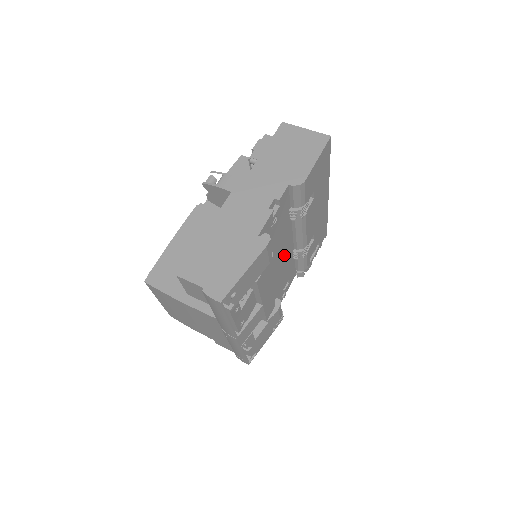
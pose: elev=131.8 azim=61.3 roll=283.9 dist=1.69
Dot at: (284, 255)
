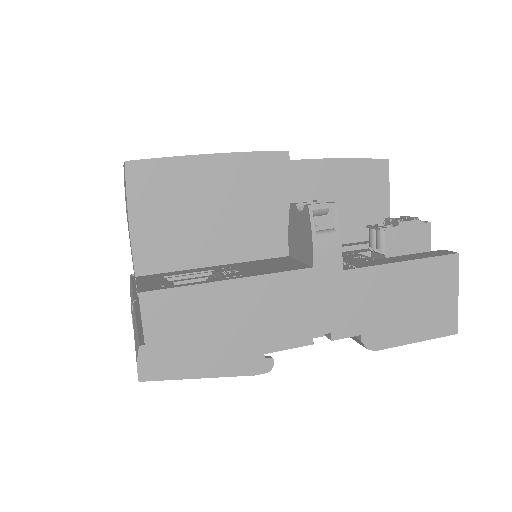
Dot at: occluded
